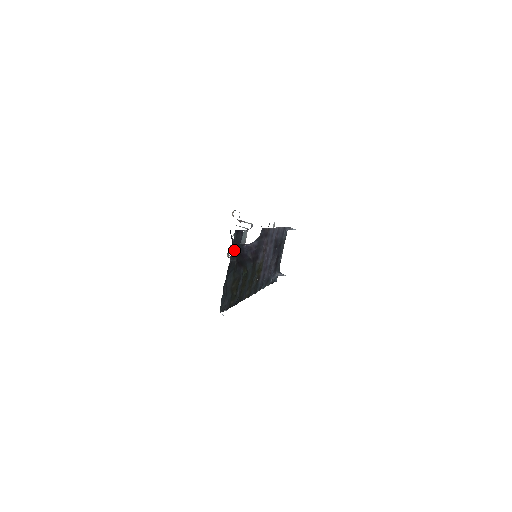
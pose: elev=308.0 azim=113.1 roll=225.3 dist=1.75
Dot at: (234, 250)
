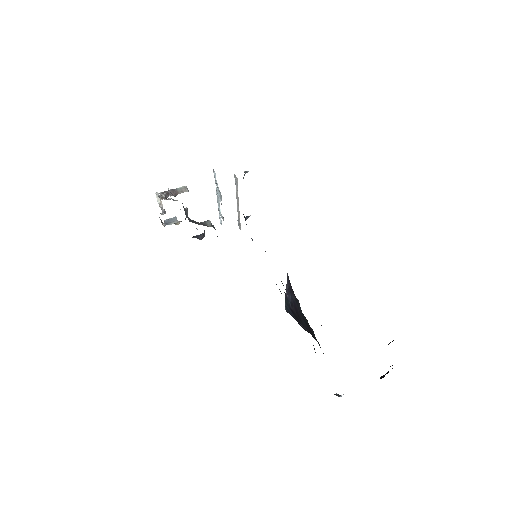
Dot at: occluded
